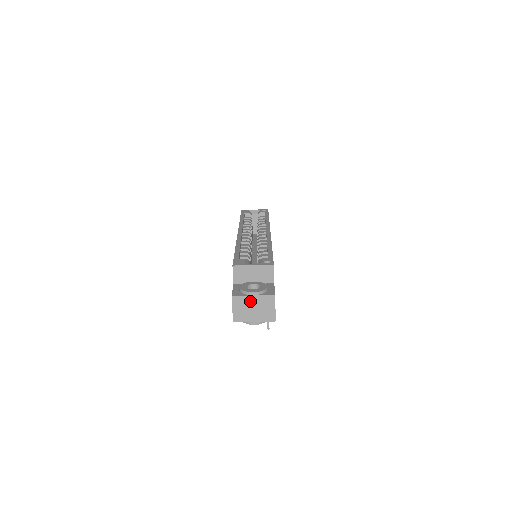
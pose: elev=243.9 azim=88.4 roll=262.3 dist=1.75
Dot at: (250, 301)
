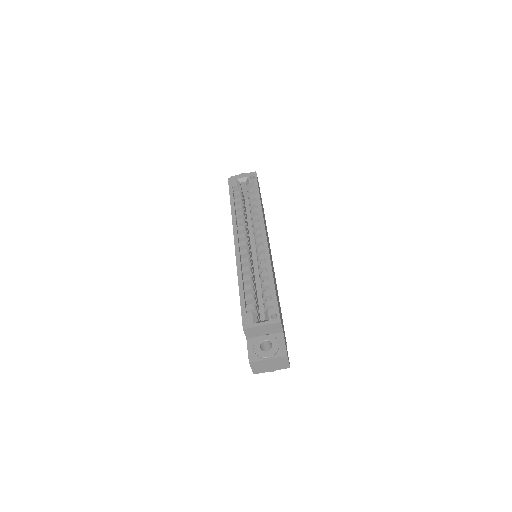
Dot at: (266, 362)
